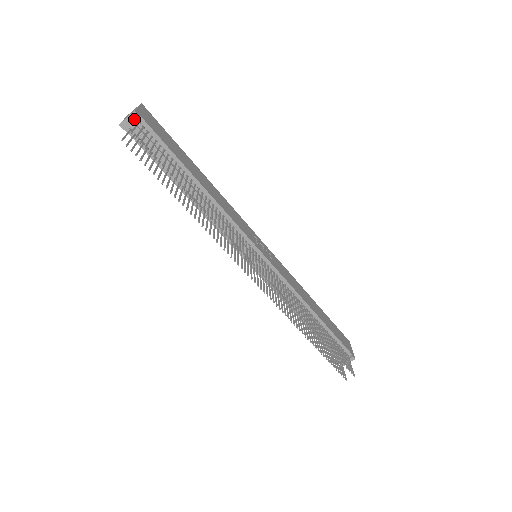
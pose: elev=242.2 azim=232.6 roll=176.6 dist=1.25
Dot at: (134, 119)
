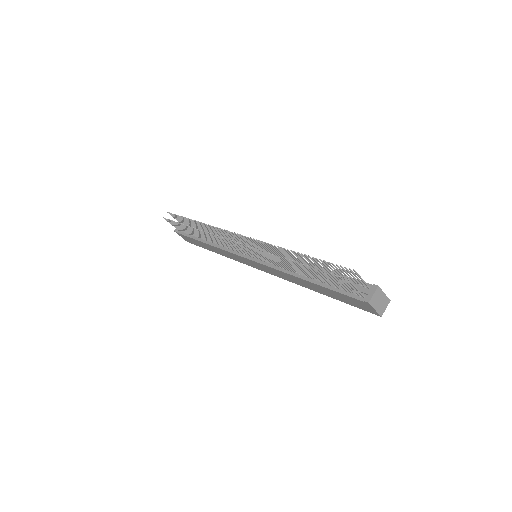
Dot at: occluded
